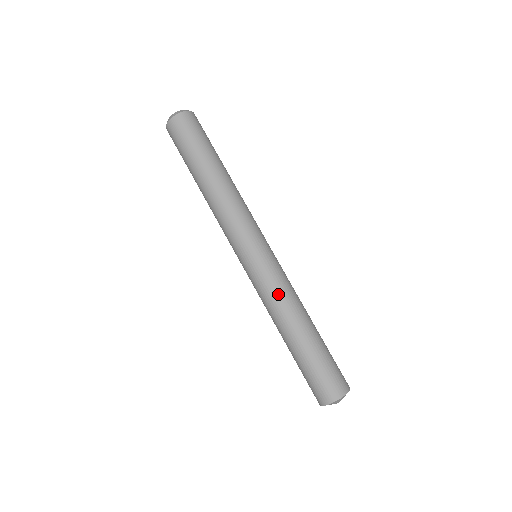
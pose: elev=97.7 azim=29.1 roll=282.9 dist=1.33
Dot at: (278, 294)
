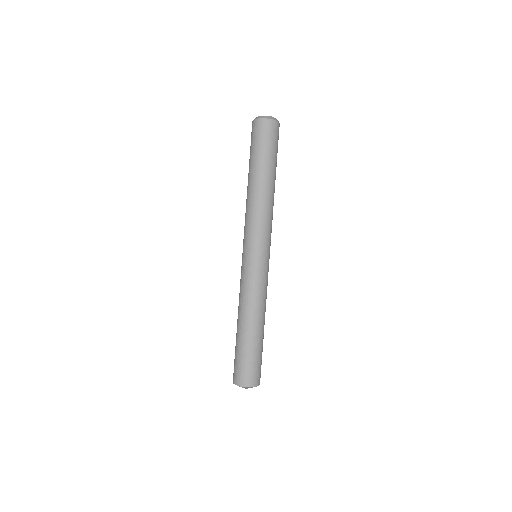
Dot at: (251, 293)
